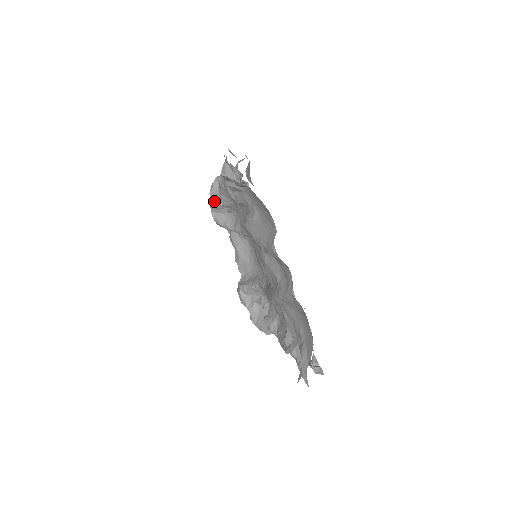
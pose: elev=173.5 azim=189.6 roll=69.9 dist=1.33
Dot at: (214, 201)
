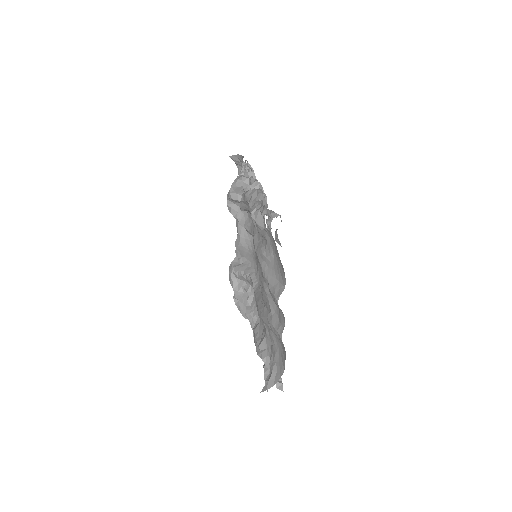
Dot at: (233, 194)
